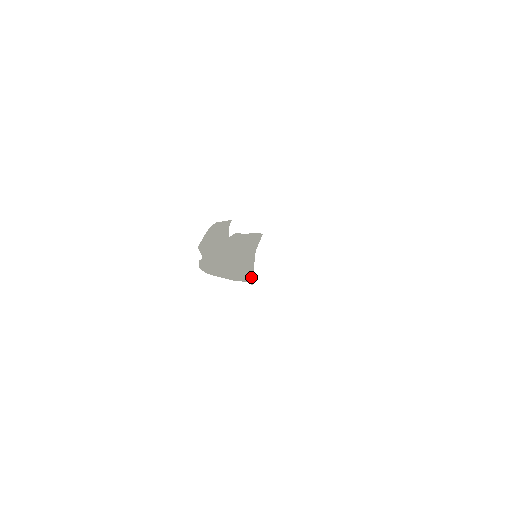
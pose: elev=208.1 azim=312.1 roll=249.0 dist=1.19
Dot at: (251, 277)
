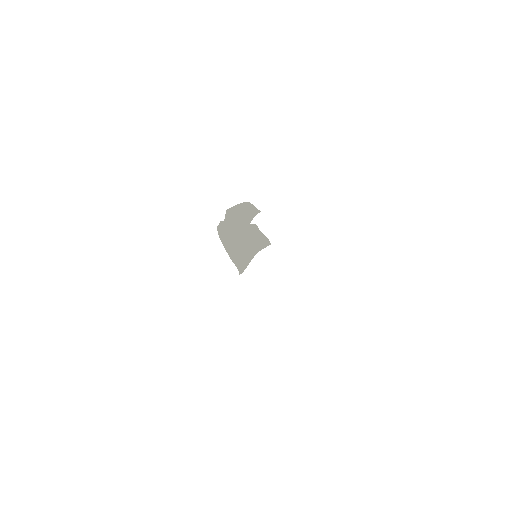
Dot at: (243, 268)
